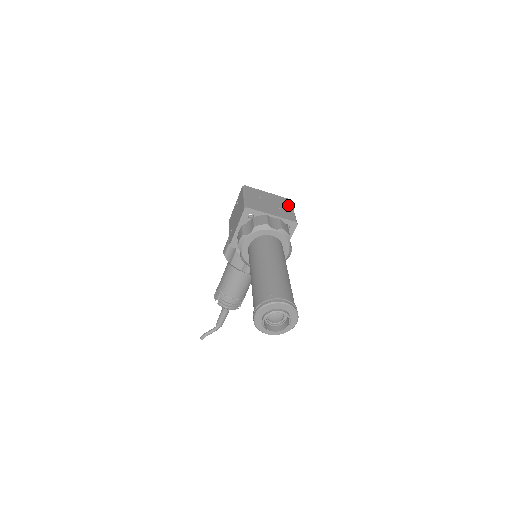
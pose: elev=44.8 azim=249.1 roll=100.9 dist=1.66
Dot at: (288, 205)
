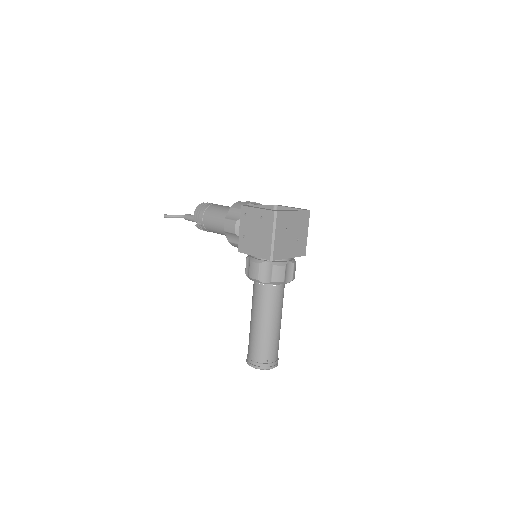
Dot at: (306, 226)
